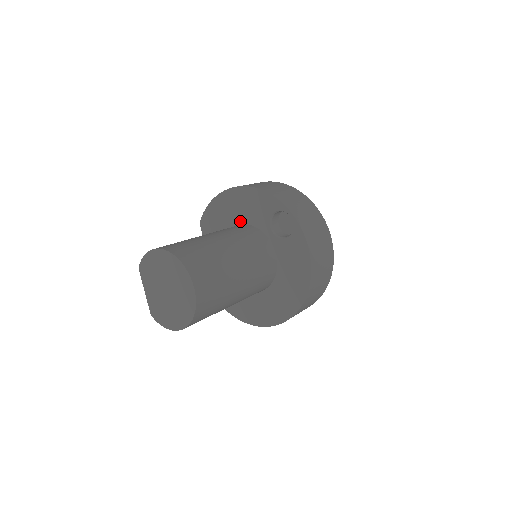
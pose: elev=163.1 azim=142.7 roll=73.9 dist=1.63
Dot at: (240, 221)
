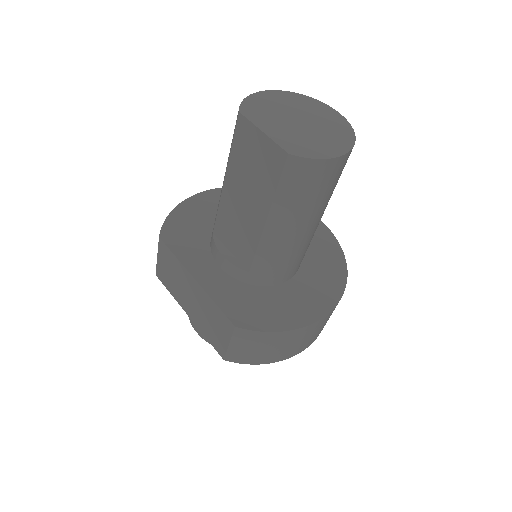
Dot at: occluded
